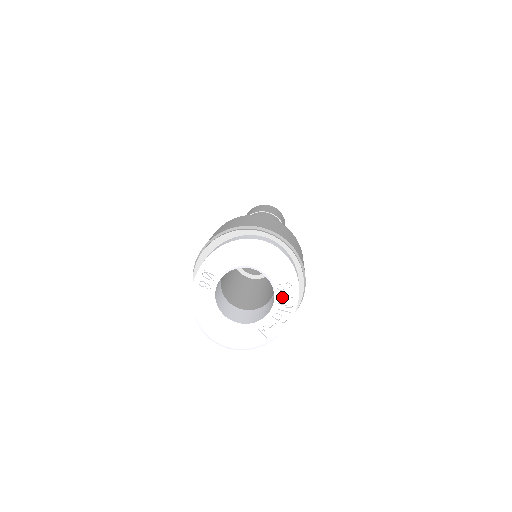
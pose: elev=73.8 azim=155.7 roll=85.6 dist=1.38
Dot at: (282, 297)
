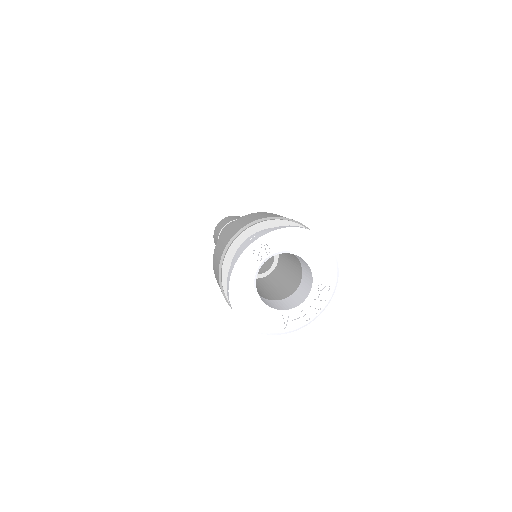
Dot at: (317, 297)
